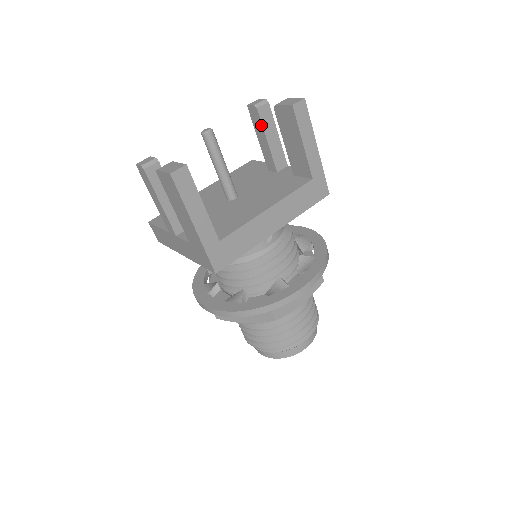
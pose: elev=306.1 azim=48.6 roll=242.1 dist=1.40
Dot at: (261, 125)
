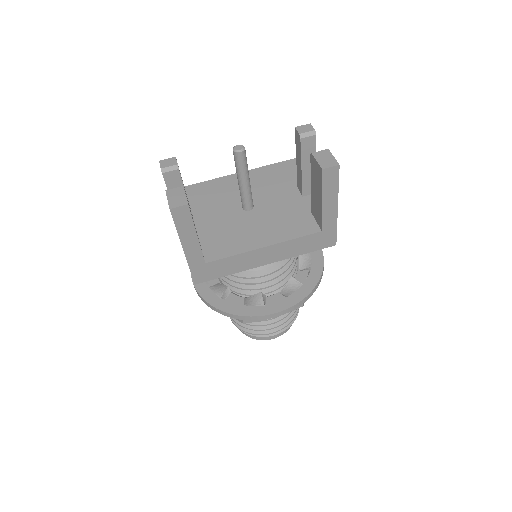
Dot at: (300, 153)
